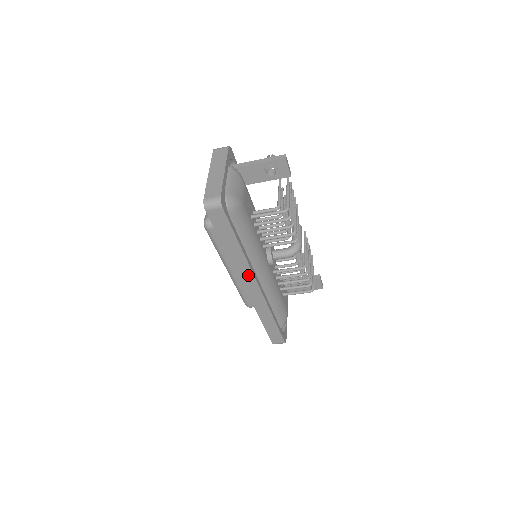
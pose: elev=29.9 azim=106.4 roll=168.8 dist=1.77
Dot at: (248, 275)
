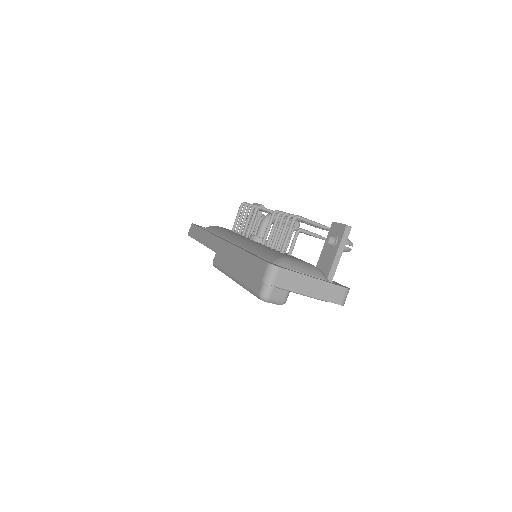
Dot at: (213, 240)
